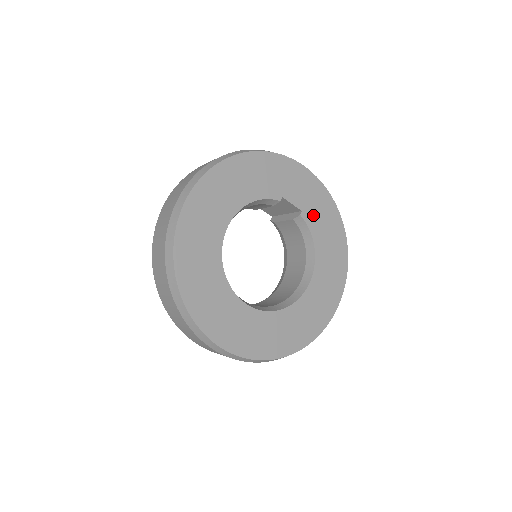
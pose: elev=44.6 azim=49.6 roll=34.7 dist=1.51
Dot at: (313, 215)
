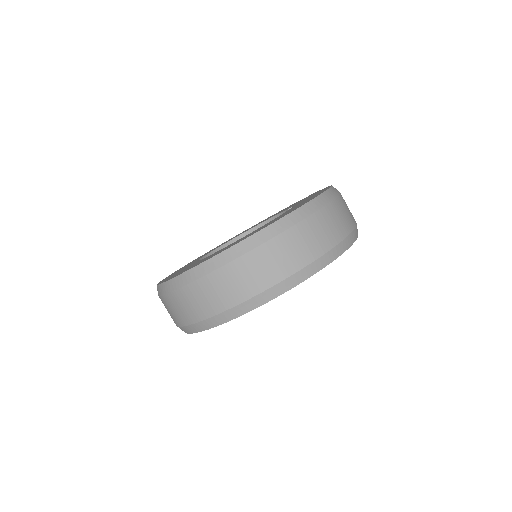
Dot at: occluded
